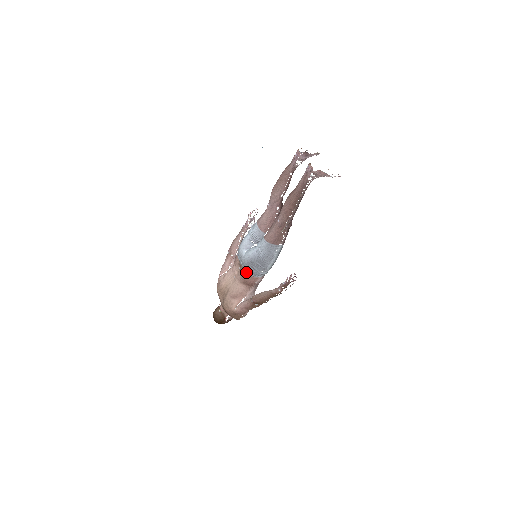
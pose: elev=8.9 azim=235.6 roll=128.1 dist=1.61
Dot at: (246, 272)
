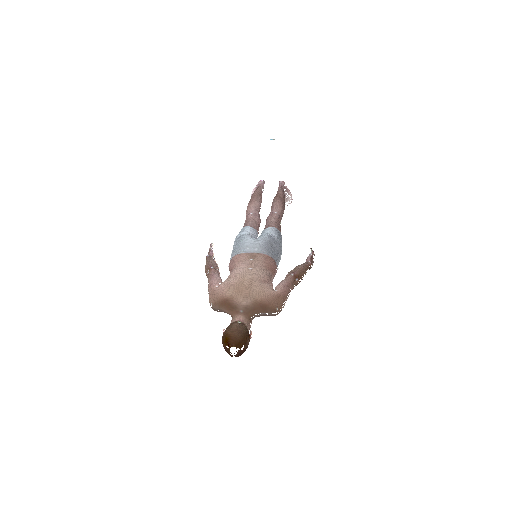
Dot at: (267, 254)
